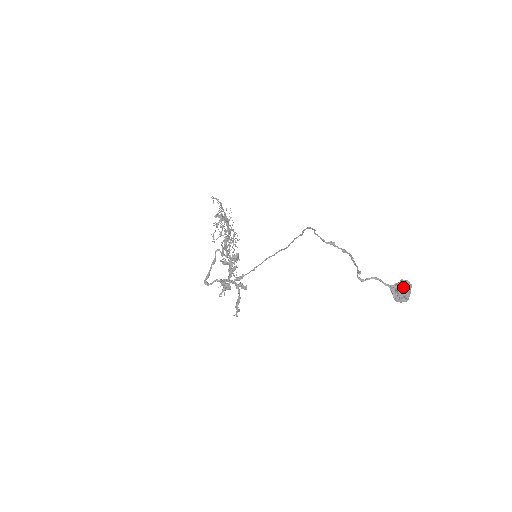
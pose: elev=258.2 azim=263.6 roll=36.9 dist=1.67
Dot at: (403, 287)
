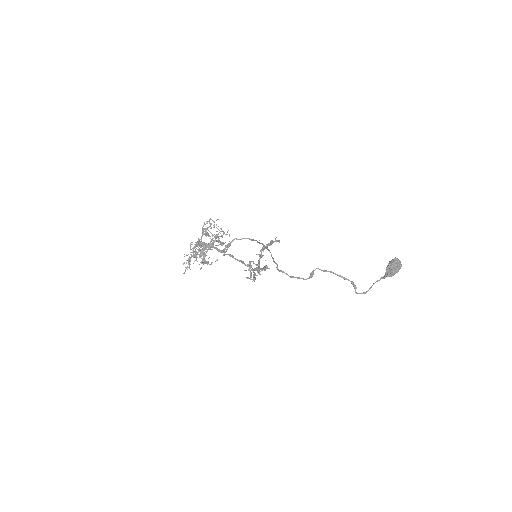
Dot at: (393, 275)
